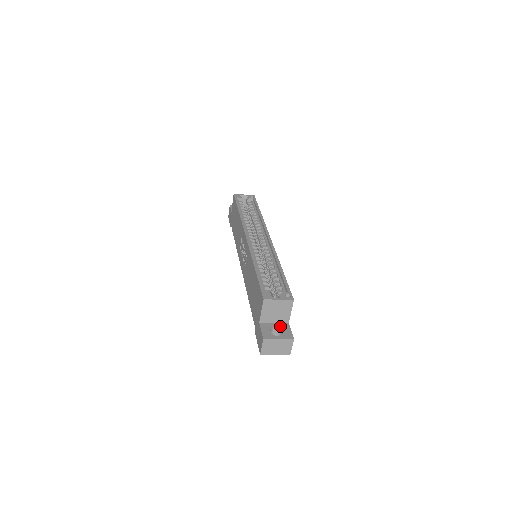
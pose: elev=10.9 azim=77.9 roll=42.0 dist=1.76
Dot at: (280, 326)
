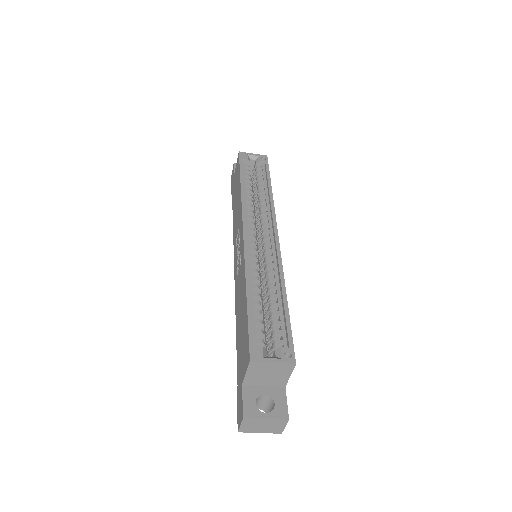
Dot at: (272, 393)
